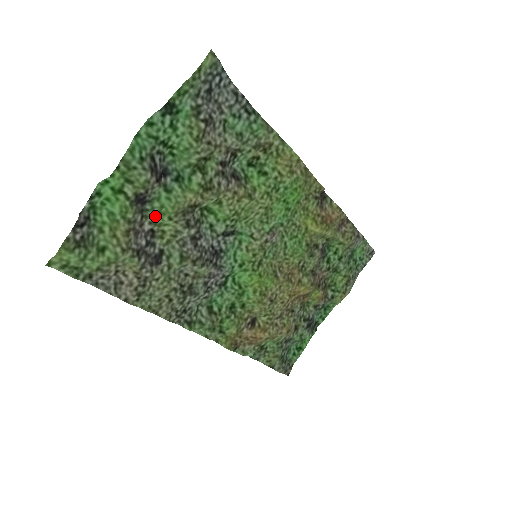
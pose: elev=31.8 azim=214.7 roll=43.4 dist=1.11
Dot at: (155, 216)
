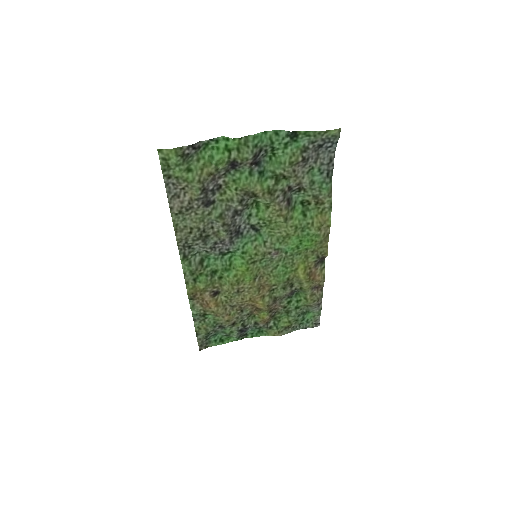
Dot at: (230, 180)
